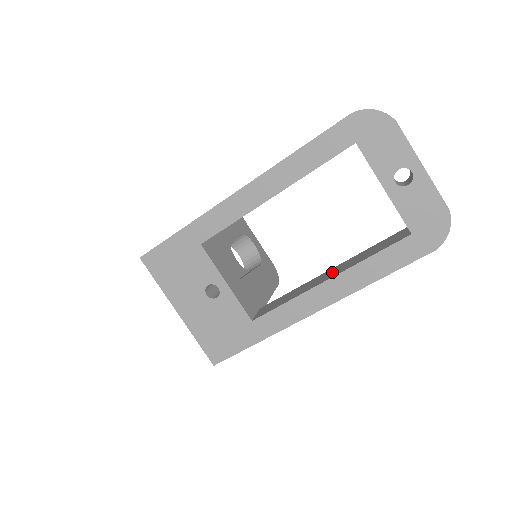
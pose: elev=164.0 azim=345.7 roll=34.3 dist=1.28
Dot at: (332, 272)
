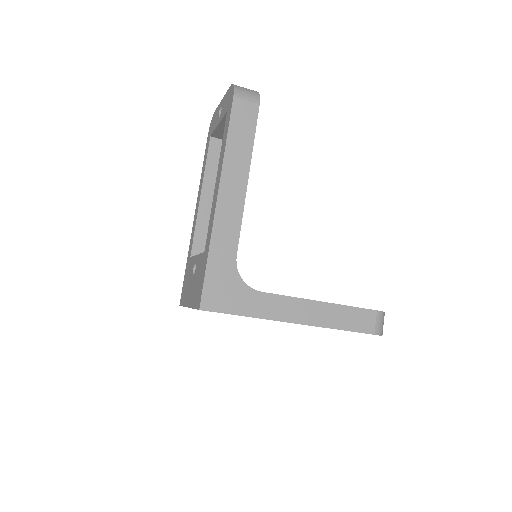
Dot at: occluded
